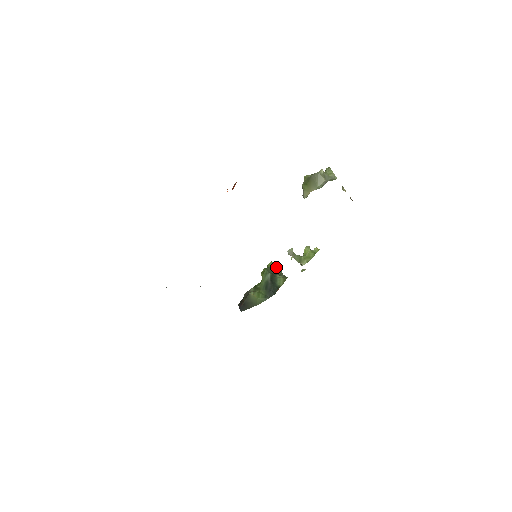
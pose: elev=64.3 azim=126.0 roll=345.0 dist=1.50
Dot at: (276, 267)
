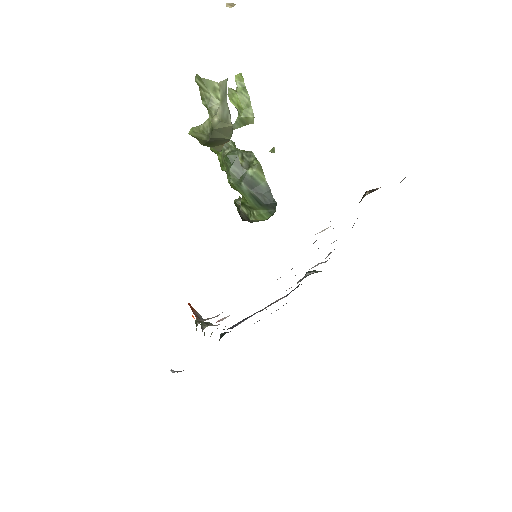
Dot at: (232, 160)
